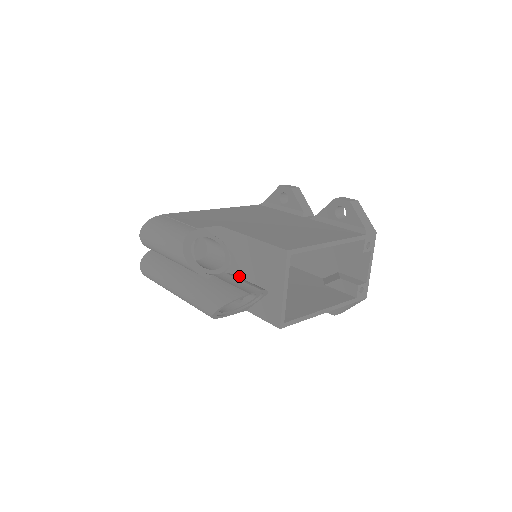
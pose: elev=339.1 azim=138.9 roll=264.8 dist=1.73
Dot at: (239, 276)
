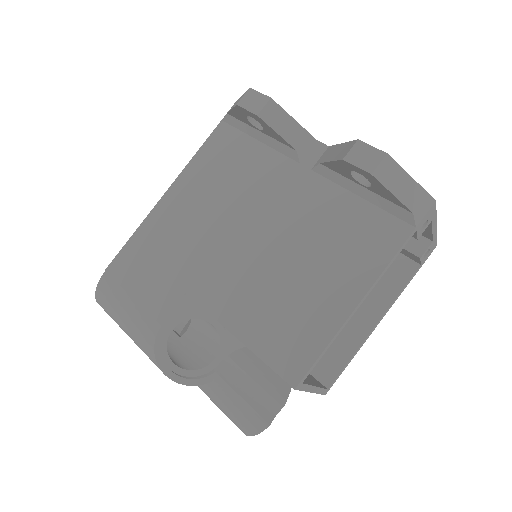
Dot at: occluded
